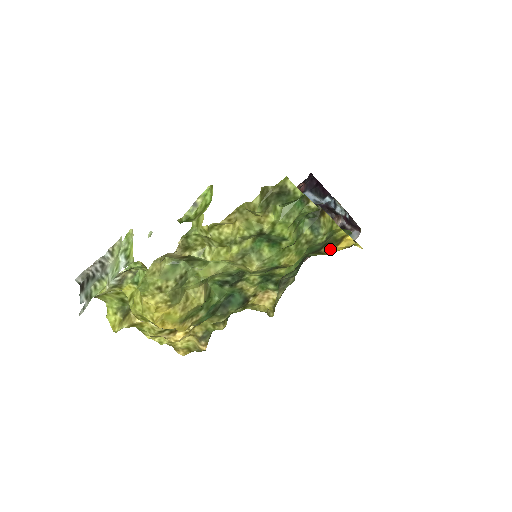
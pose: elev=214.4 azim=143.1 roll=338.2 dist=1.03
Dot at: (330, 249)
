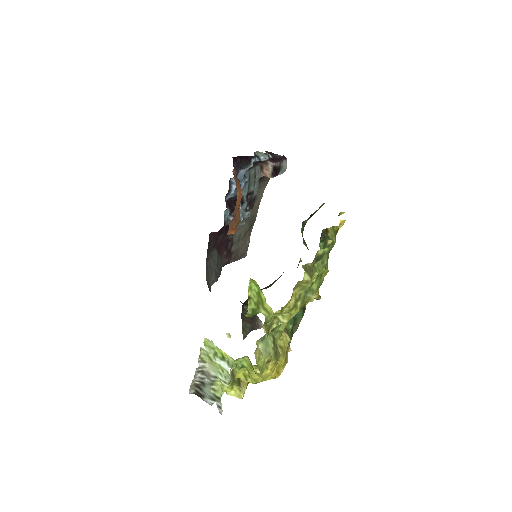
Dot at: occluded
